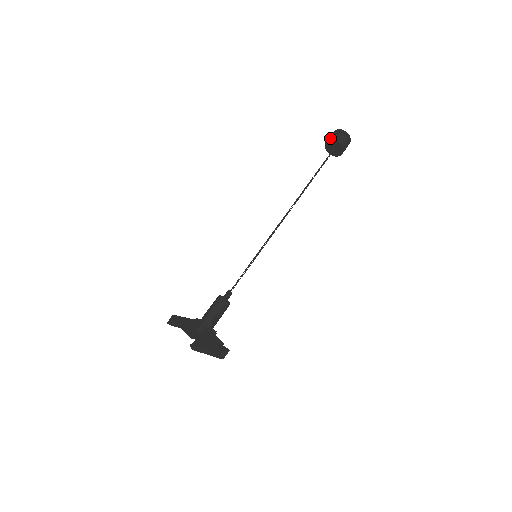
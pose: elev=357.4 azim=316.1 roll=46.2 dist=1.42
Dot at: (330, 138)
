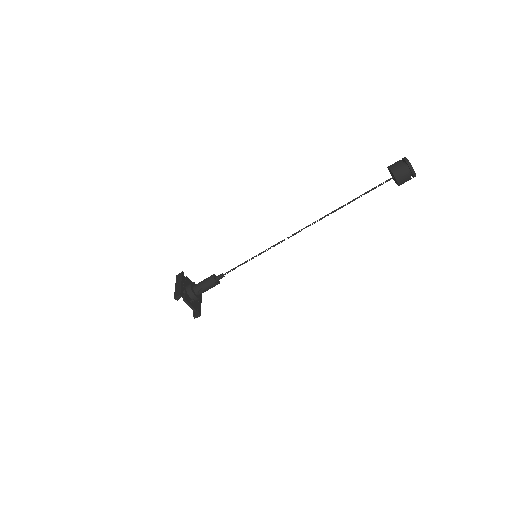
Dot at: (390, 166)
